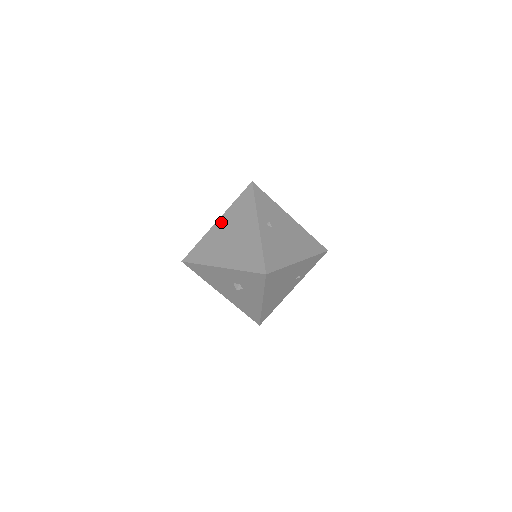
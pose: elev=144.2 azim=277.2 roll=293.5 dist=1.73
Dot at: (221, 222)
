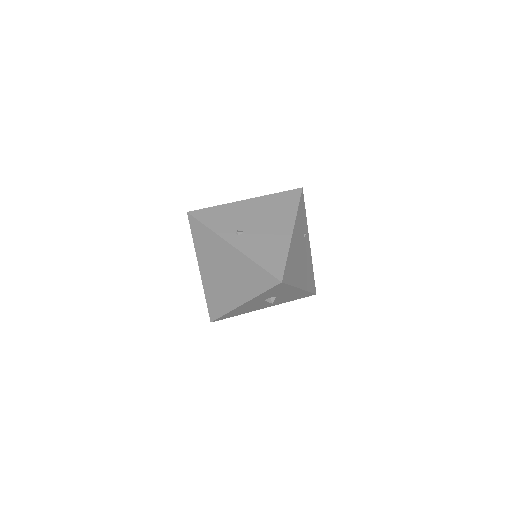
Dot at: (203, 267)
